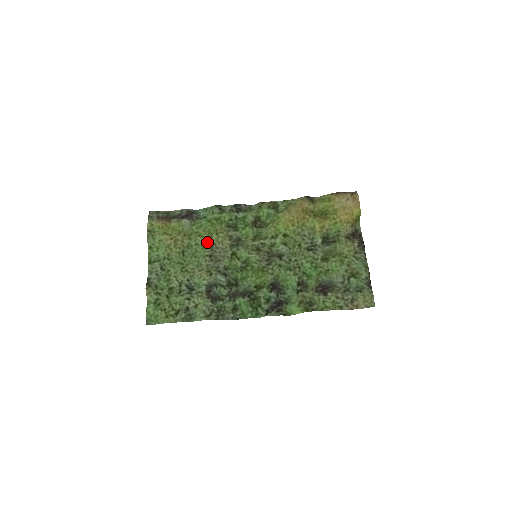
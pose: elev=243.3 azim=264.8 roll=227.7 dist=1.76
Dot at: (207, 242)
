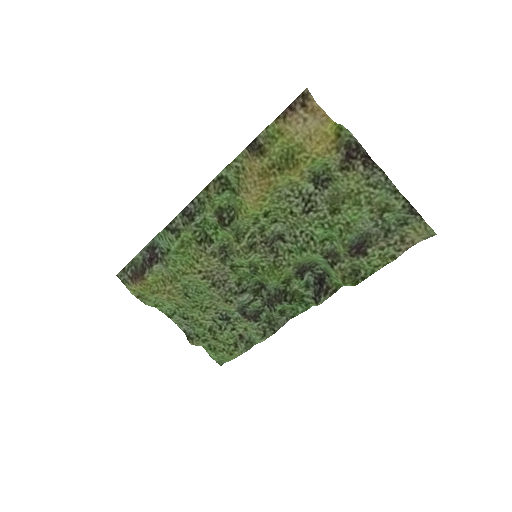
Dot at: (197, 277)
